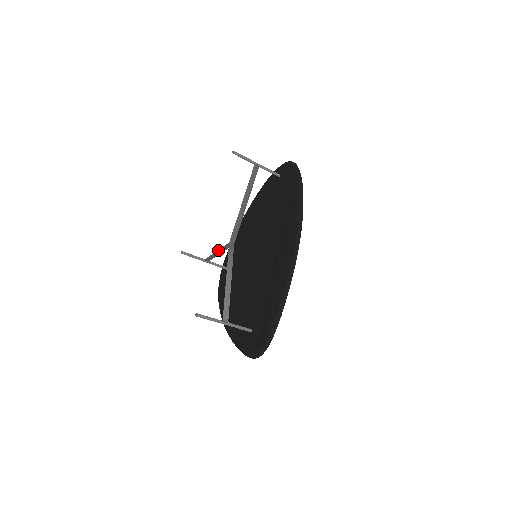
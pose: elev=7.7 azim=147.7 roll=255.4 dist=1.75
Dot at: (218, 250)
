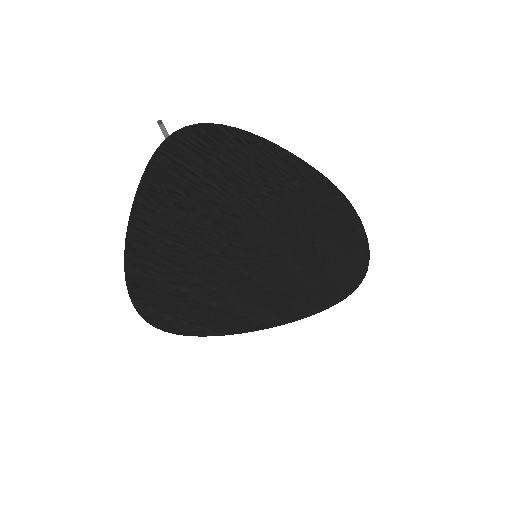
Dot at: occluded
